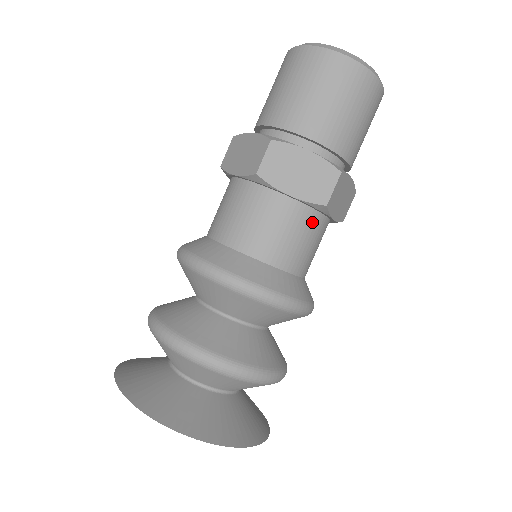
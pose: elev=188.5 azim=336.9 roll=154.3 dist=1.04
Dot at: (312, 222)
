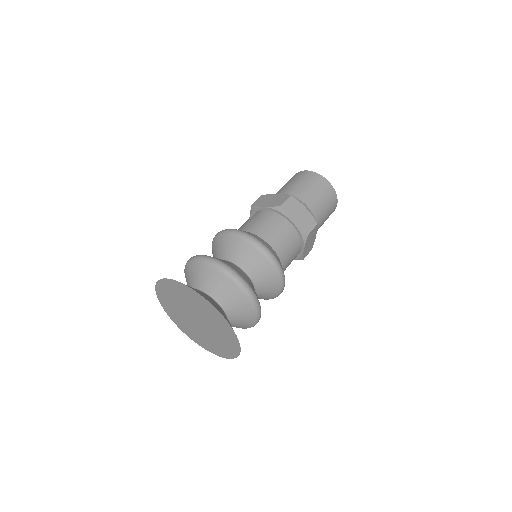
Dot at: (297, 243)
